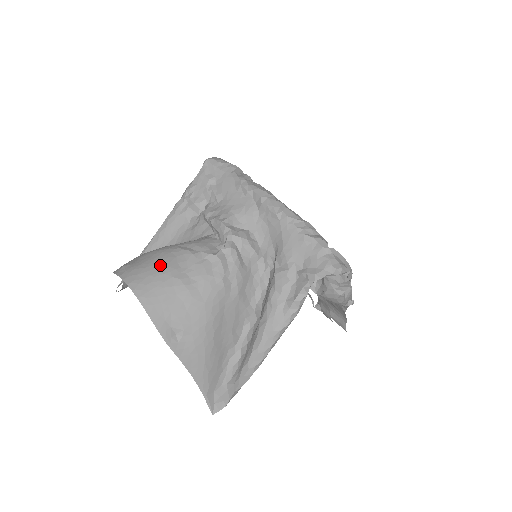
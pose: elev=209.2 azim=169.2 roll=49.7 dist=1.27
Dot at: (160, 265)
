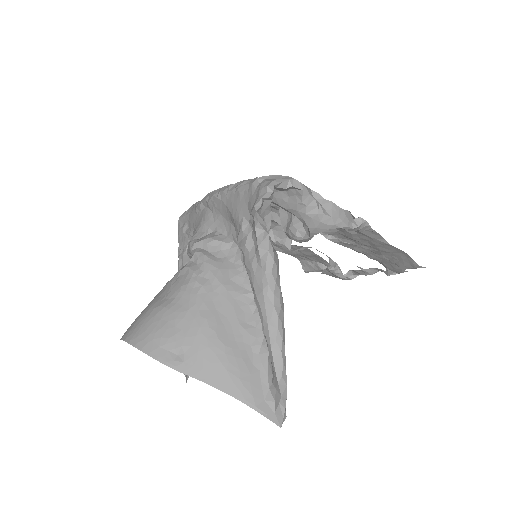
Dot at: (146, 308)
